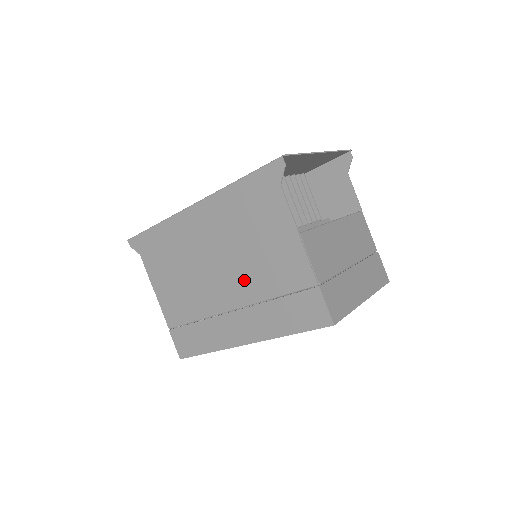
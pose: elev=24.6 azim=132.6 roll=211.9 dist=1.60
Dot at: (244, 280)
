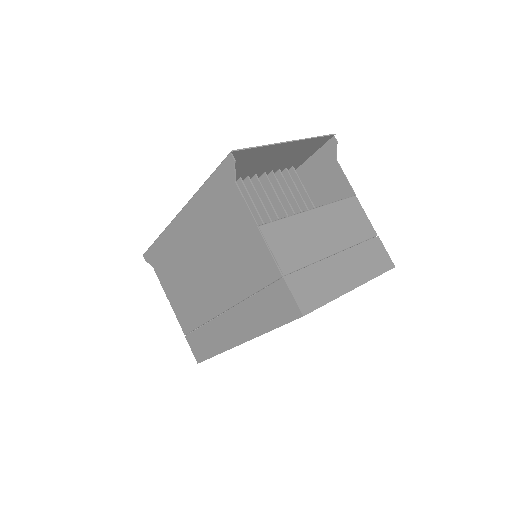
Dot at: (227, 280)
